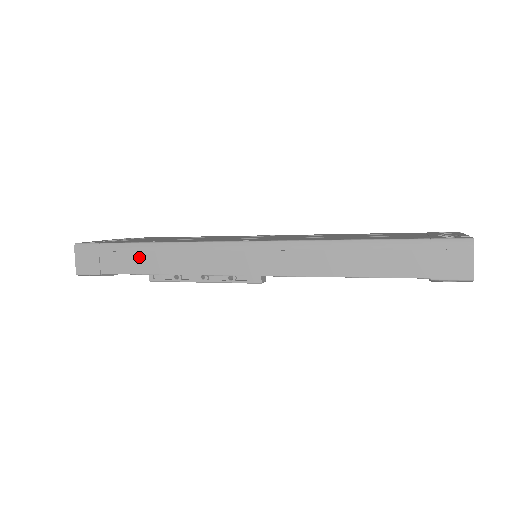
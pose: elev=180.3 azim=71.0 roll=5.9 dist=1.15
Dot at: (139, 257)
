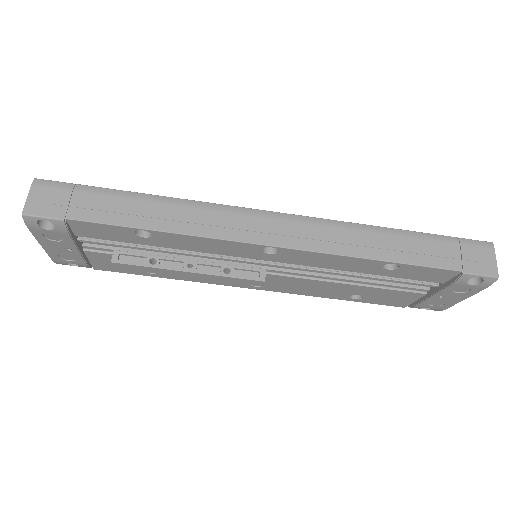
Dot at: (134, 207)
